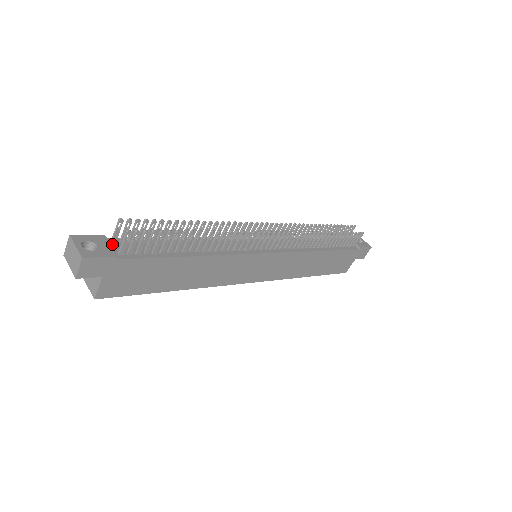
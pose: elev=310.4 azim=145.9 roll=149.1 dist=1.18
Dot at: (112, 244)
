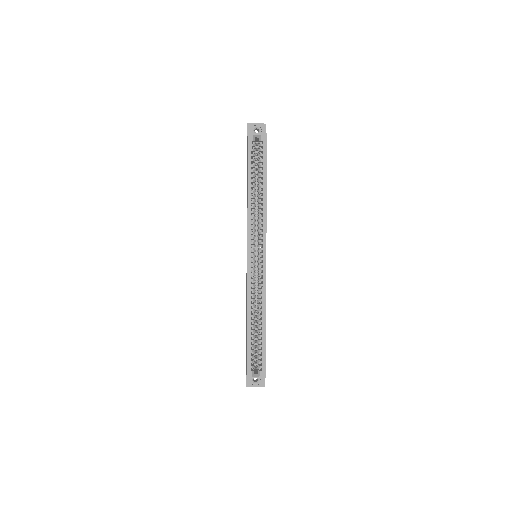
Dot at: occluded
